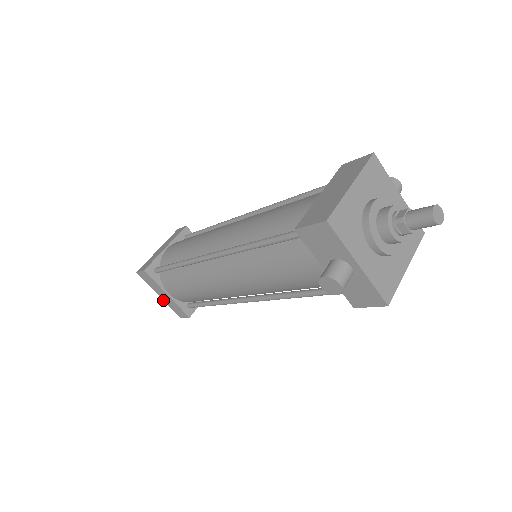
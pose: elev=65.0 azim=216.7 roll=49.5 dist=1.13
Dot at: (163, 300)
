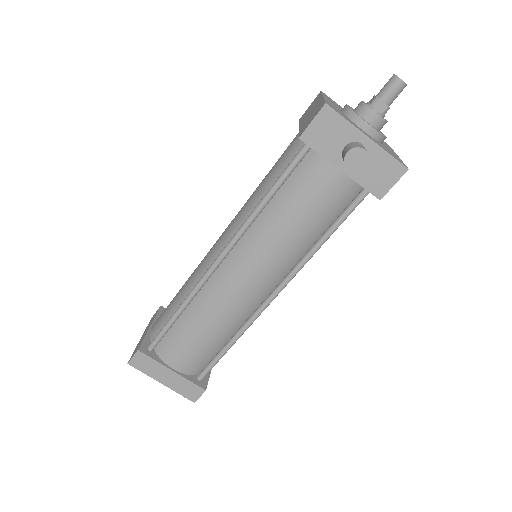
Dot at: occluded
